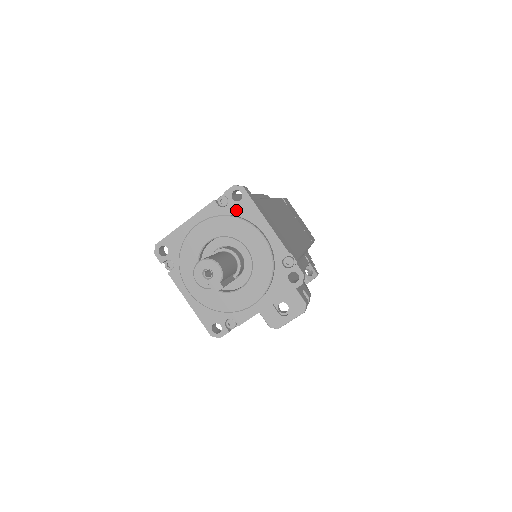
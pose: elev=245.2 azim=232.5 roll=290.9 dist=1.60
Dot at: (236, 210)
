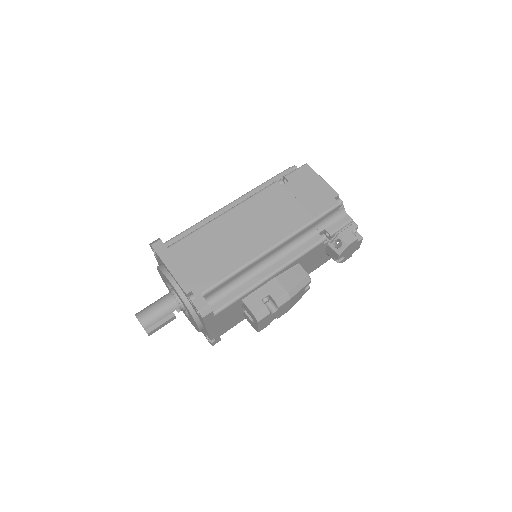
Dot at: (160, 261)
